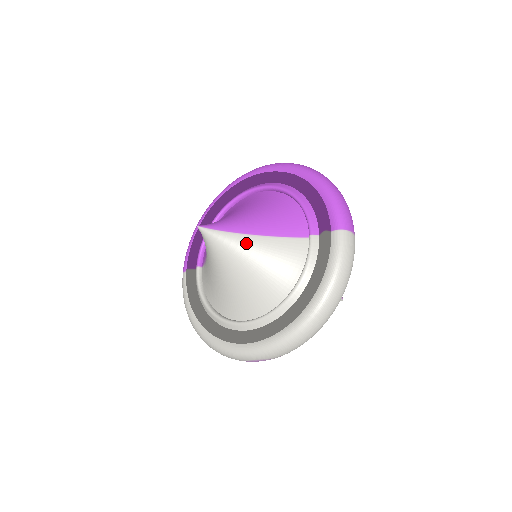
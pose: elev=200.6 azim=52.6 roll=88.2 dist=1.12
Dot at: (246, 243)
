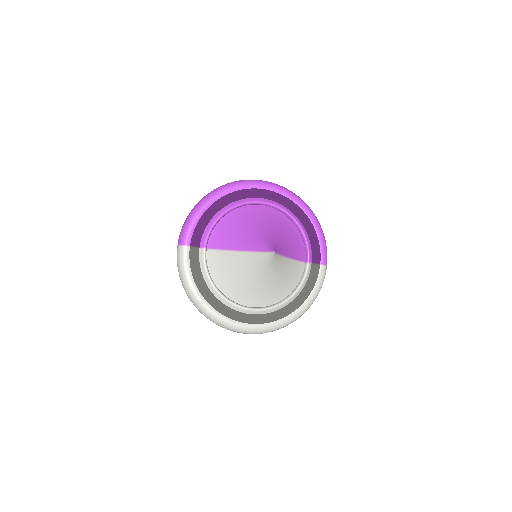
Dot at: (283, 263)
